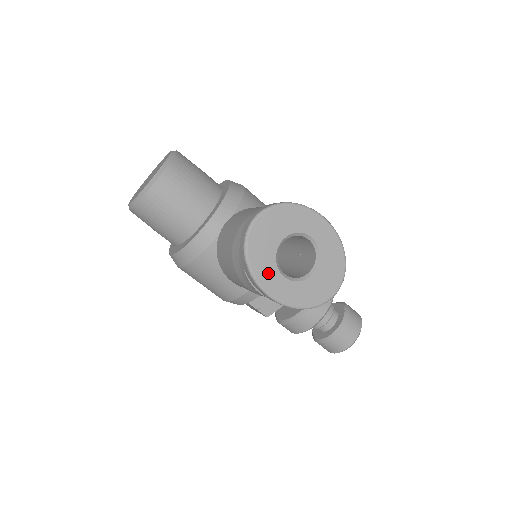
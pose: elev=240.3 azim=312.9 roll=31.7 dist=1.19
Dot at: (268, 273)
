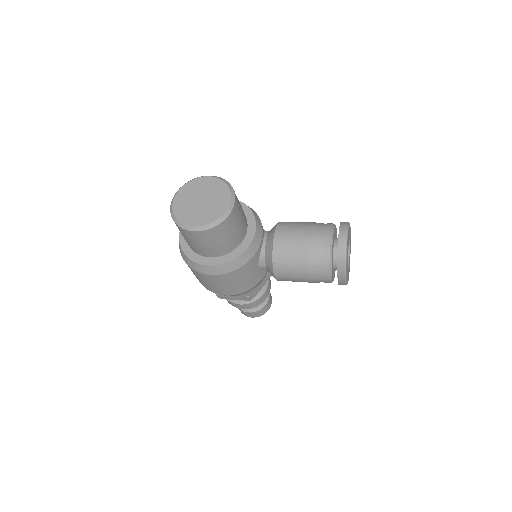
Dot at: (347, 267)
